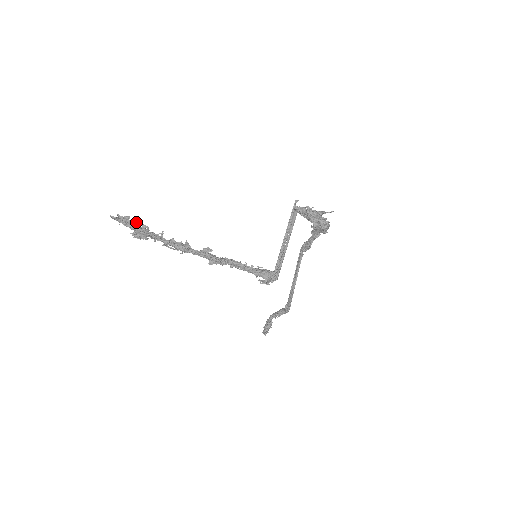
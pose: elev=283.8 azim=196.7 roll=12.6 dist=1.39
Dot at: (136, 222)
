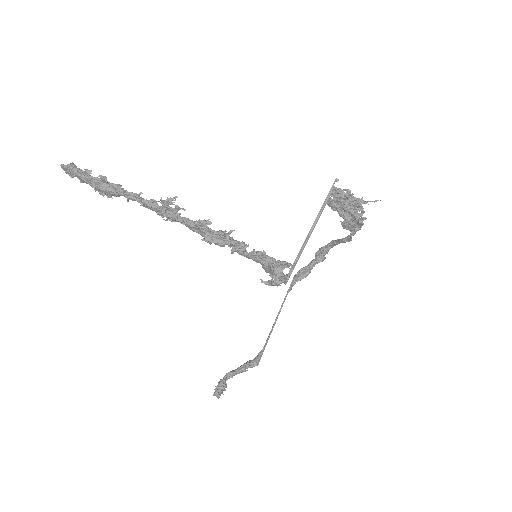
Dot at: occluded
